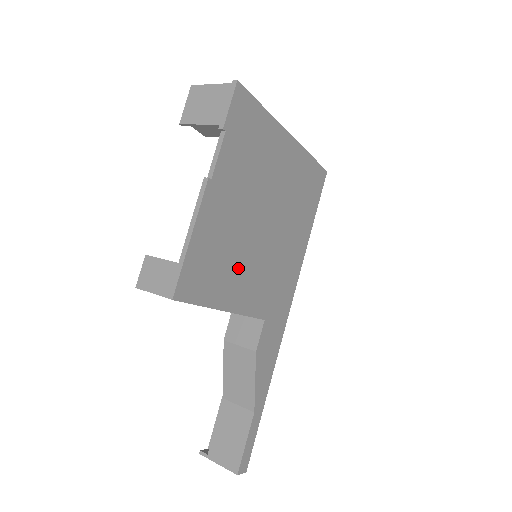
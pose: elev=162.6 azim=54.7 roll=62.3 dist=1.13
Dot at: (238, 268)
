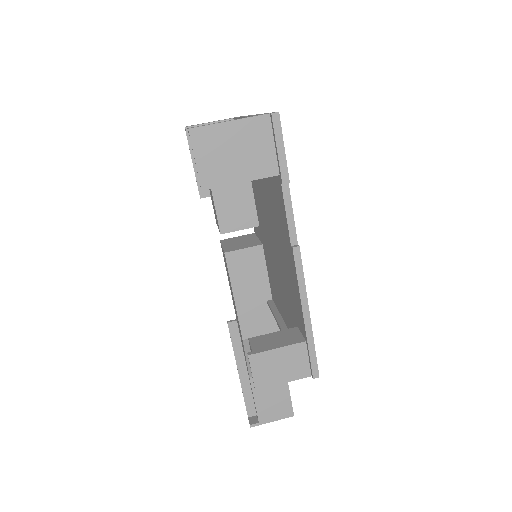
Dot at: occluded
